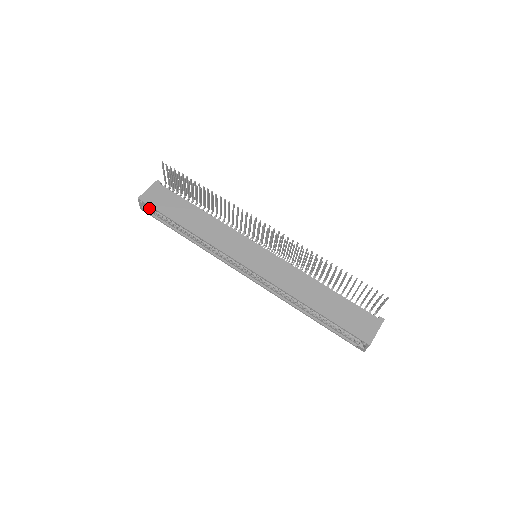
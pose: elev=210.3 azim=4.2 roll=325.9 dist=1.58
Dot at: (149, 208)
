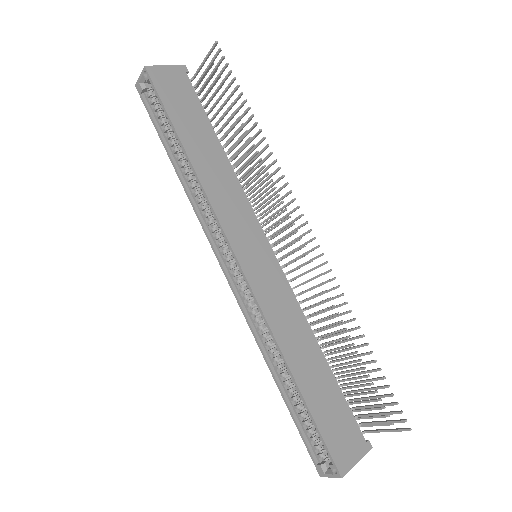
Dot at: (149, 92)
